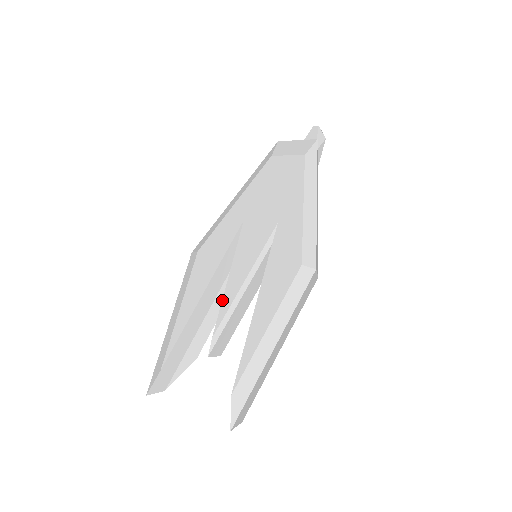
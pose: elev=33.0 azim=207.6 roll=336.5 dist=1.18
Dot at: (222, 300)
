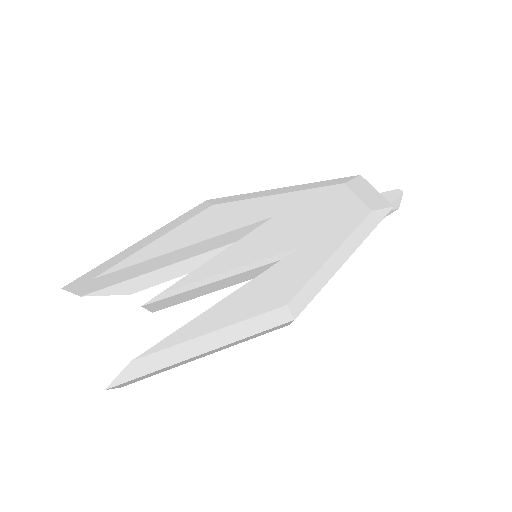
Dot at: (196, 269)
